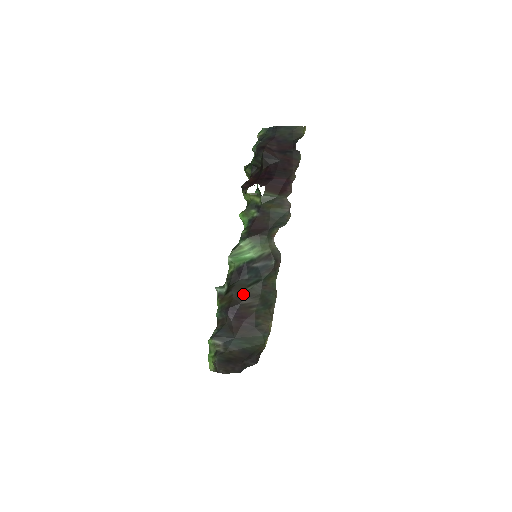
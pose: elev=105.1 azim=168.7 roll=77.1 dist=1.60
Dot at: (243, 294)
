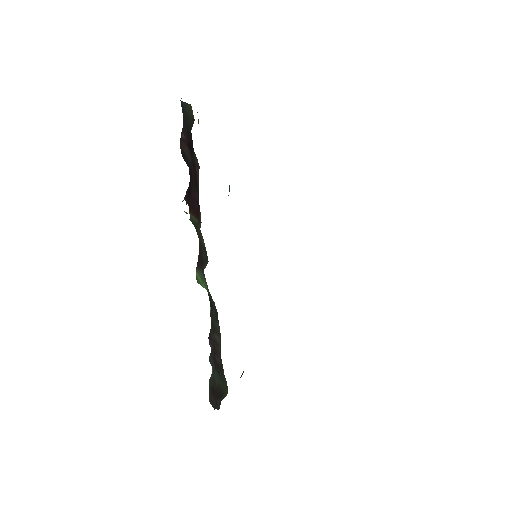
Dot at: (213, 327)
